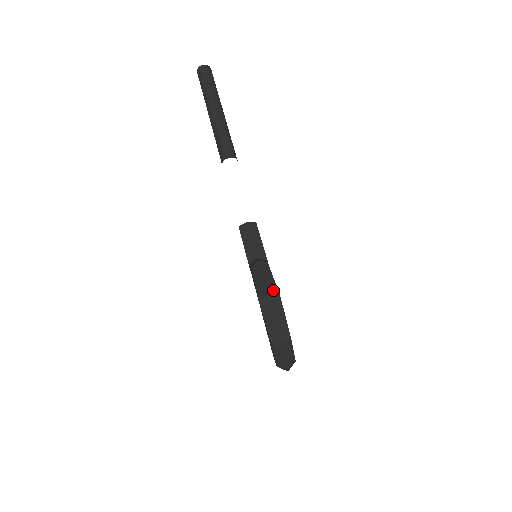
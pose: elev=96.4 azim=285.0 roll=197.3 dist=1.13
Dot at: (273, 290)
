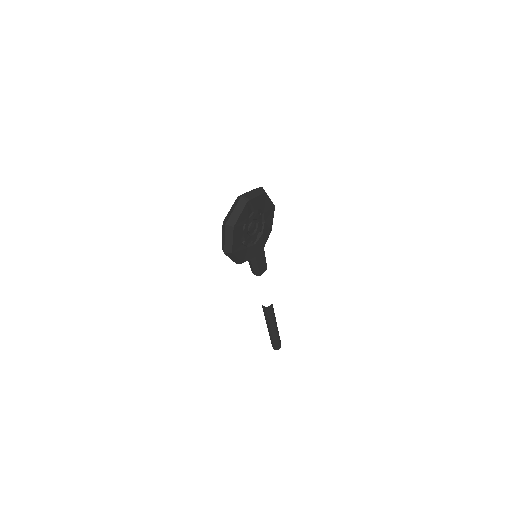
Dot at: occluded
